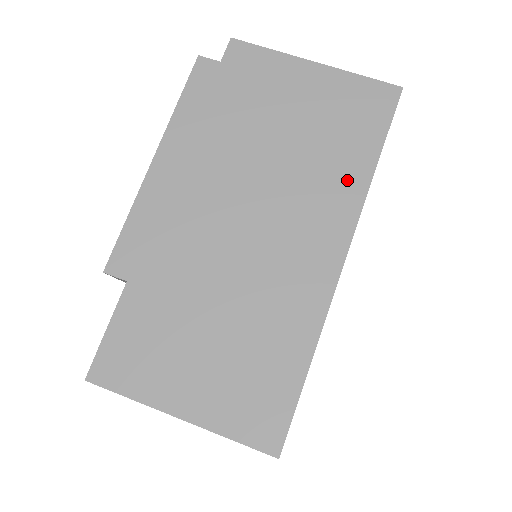
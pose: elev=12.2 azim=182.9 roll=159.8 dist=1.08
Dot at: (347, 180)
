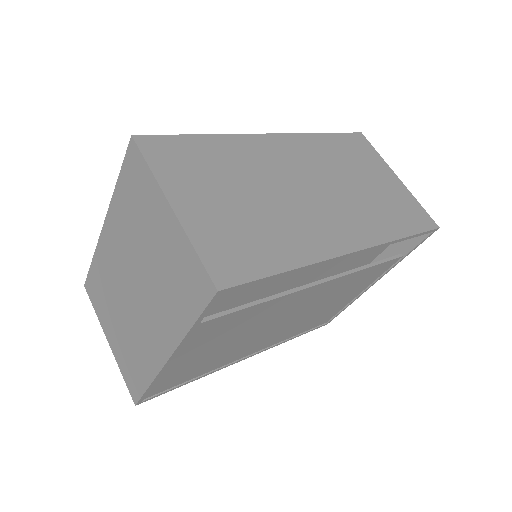
Dot at: (382, 226)
